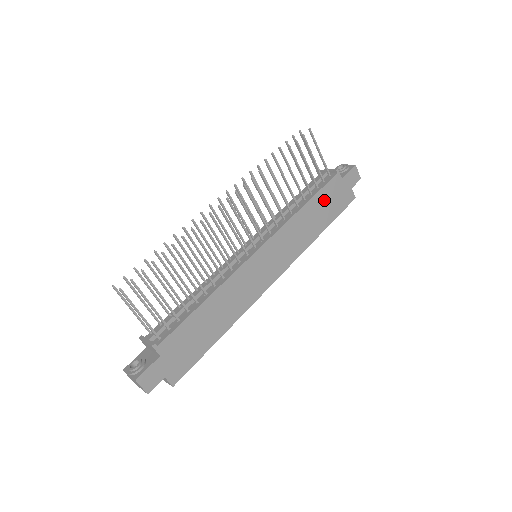
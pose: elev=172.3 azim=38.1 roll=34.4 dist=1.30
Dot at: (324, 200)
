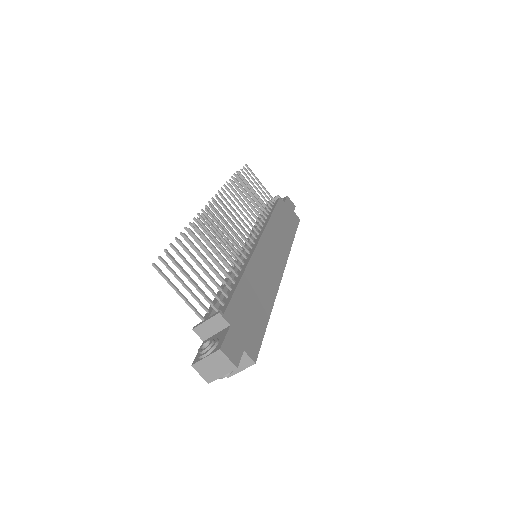
Dot at: (282, 215)
